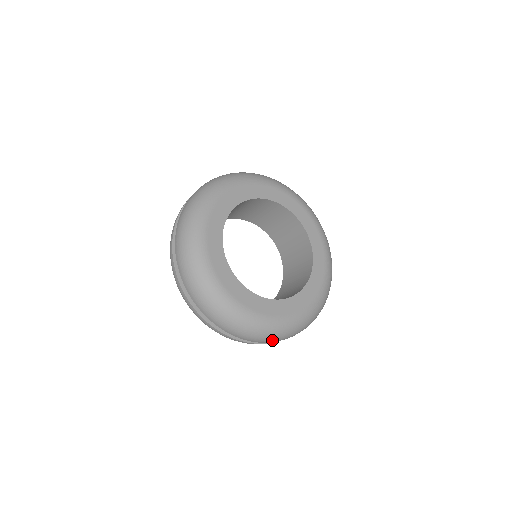
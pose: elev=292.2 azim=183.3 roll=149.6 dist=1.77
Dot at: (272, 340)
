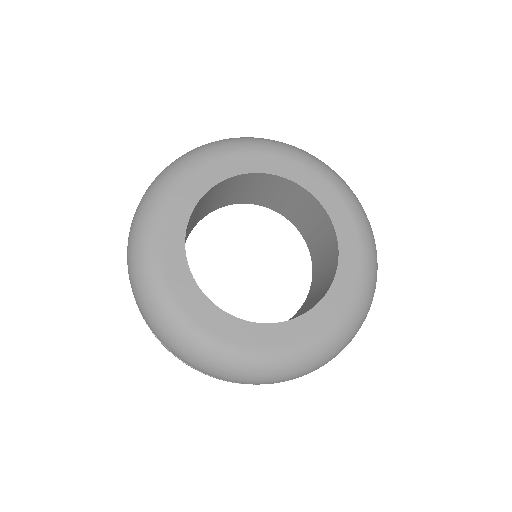
Dot at: (207, 371)
